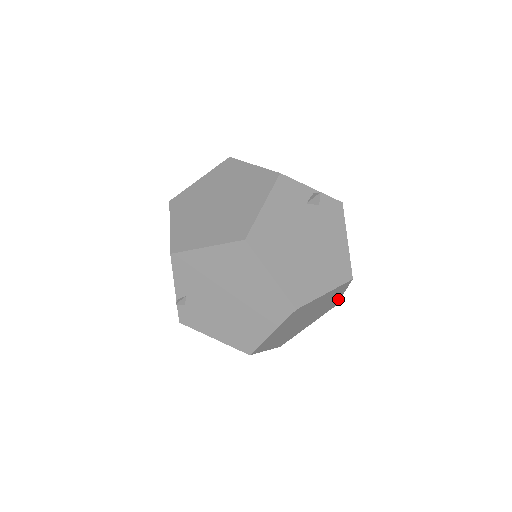
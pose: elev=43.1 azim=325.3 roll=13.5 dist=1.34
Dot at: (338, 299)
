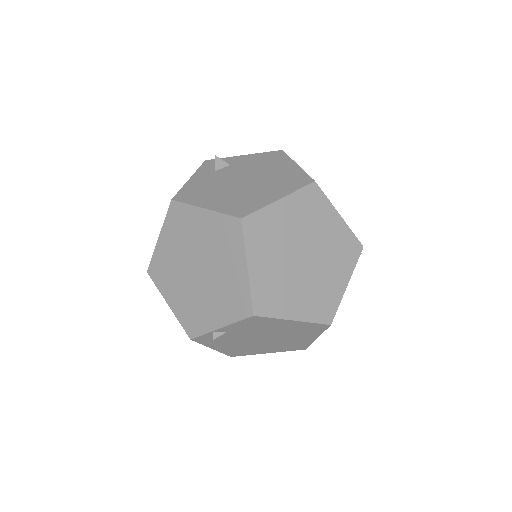
Dot at: occluded
